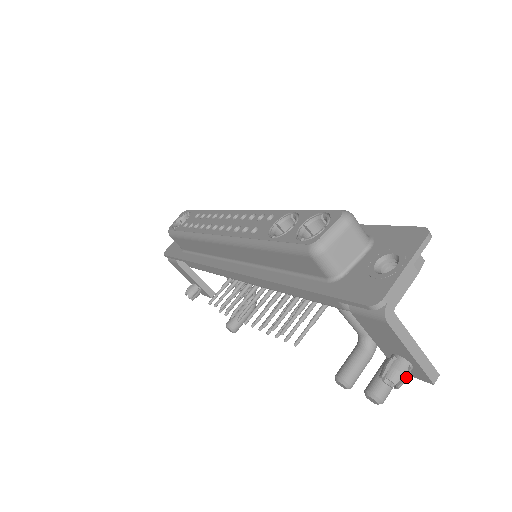
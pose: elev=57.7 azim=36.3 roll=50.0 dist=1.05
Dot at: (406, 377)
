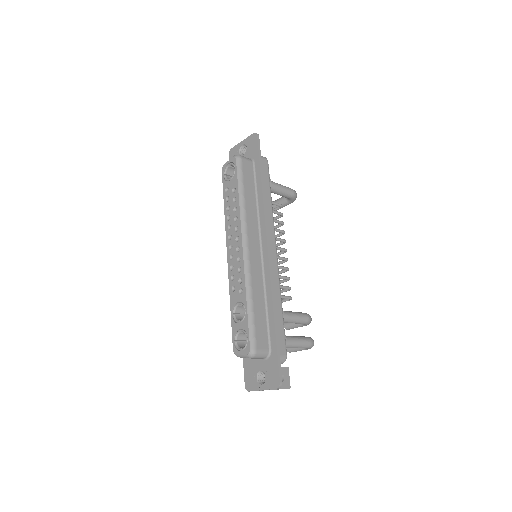
Dot at: occluded
